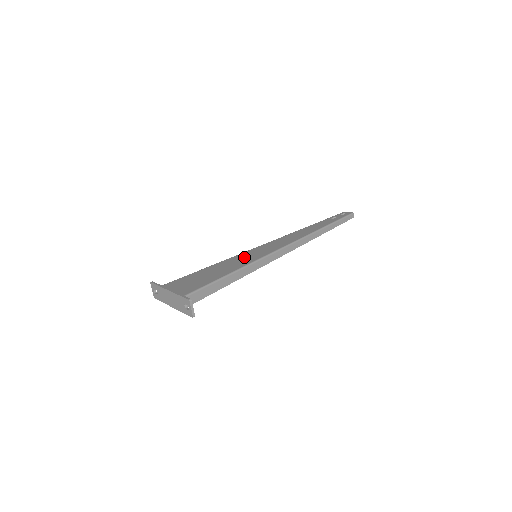
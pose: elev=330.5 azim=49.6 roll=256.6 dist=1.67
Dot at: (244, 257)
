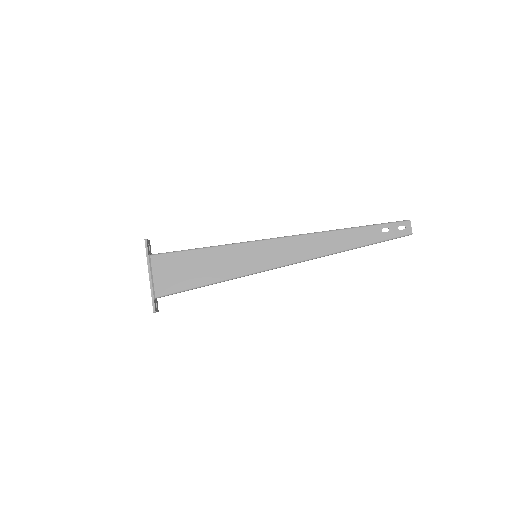
Dot at: (241, 257)
